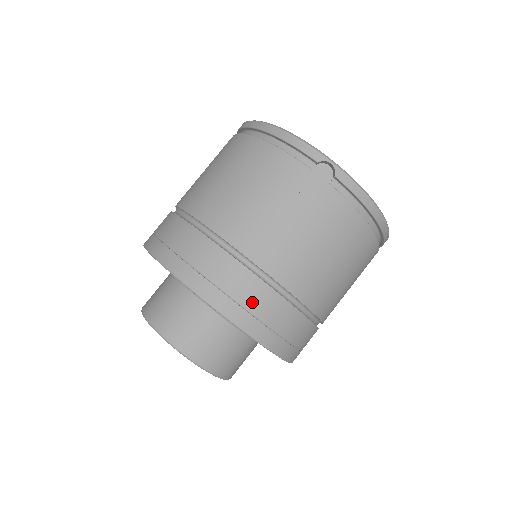
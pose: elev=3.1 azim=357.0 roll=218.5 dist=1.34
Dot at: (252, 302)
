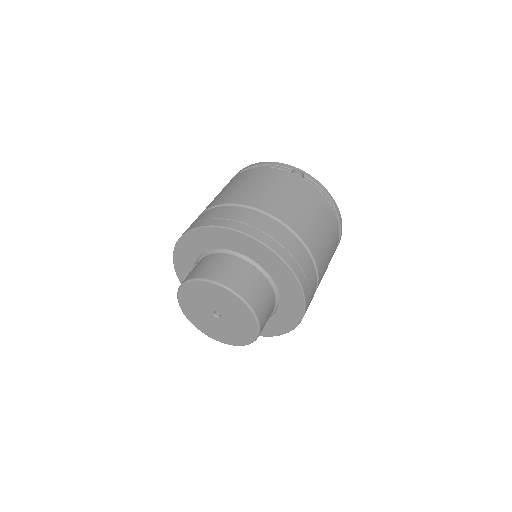
Dot at: (276, 235)
